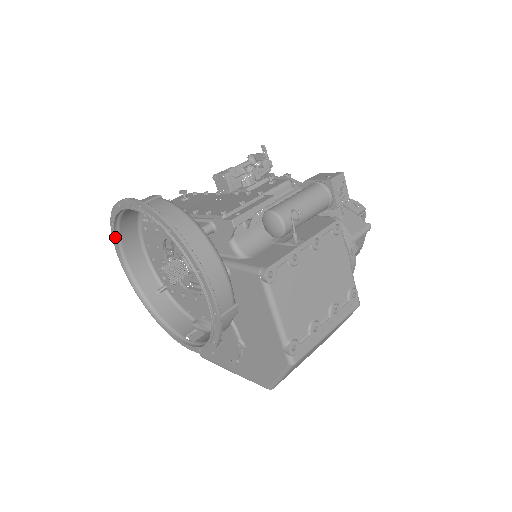
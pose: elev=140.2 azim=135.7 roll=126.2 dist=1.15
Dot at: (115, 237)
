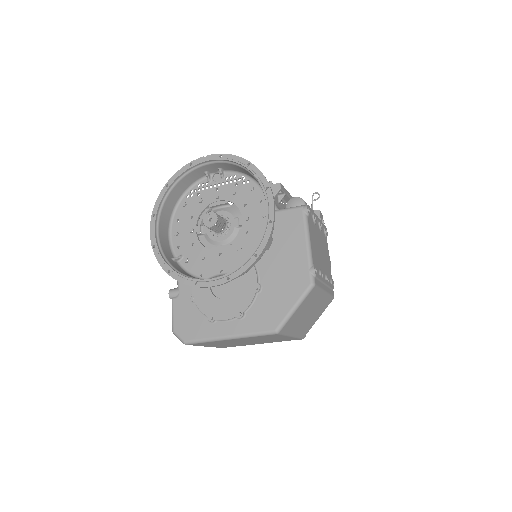
Dot at: (163, 197)
